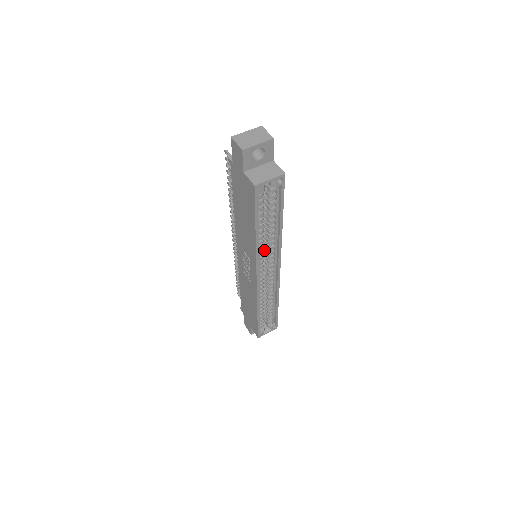
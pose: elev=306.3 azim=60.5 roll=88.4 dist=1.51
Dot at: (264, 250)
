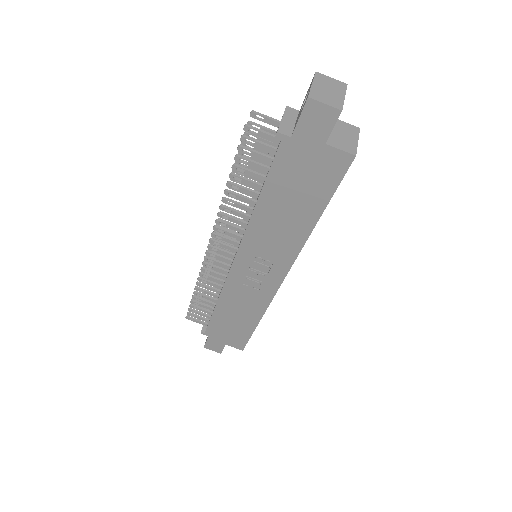
Dot at: occluded
